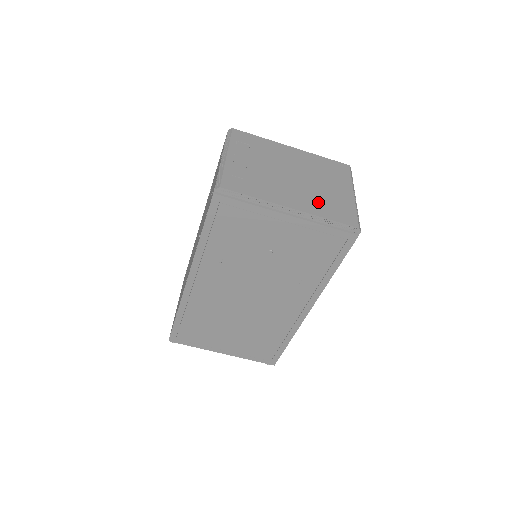
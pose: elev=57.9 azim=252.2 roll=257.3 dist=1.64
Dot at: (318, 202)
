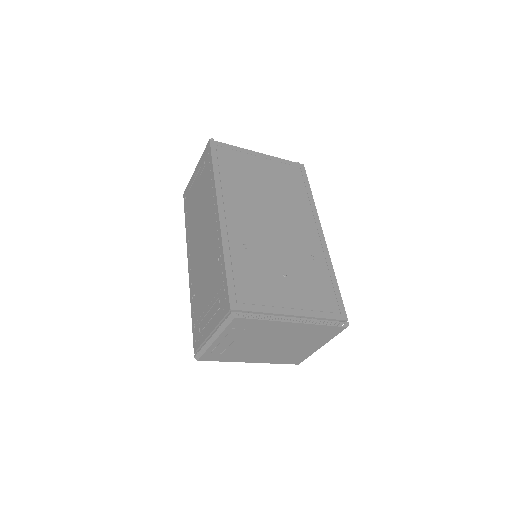
Dot at: (279, 357)
